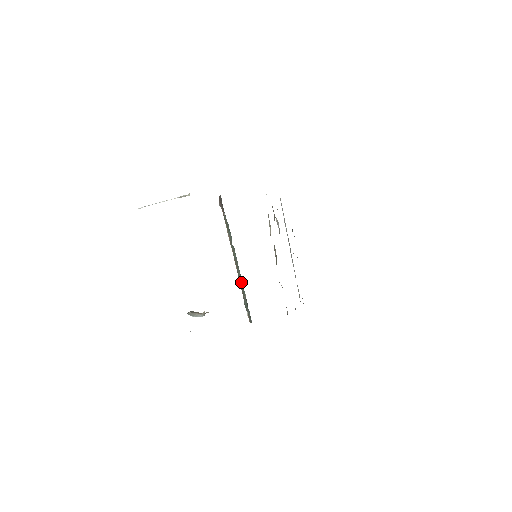
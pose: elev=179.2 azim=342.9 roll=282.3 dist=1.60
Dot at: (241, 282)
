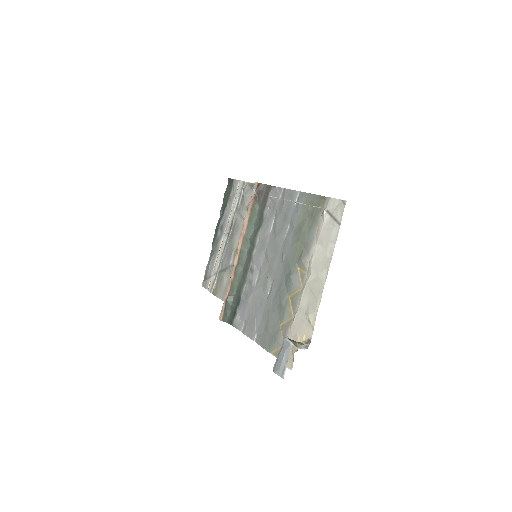
Dot at: (238, 280)
